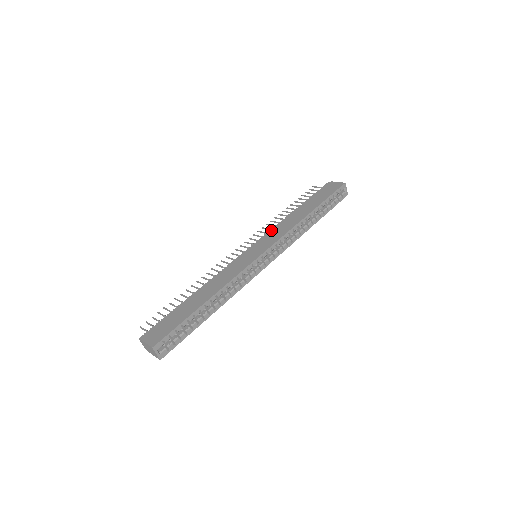
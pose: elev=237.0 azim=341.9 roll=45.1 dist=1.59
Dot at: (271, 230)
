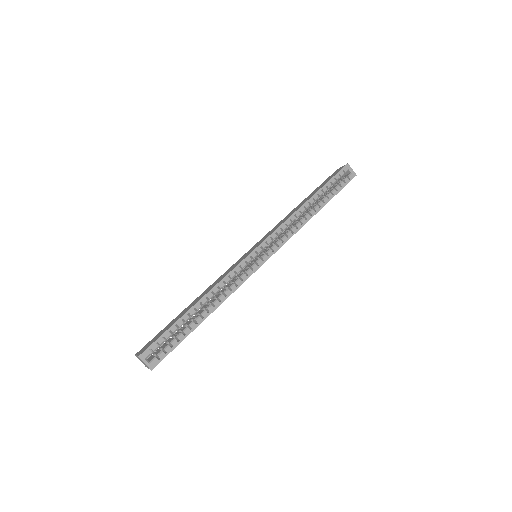
Dot at: occluded
